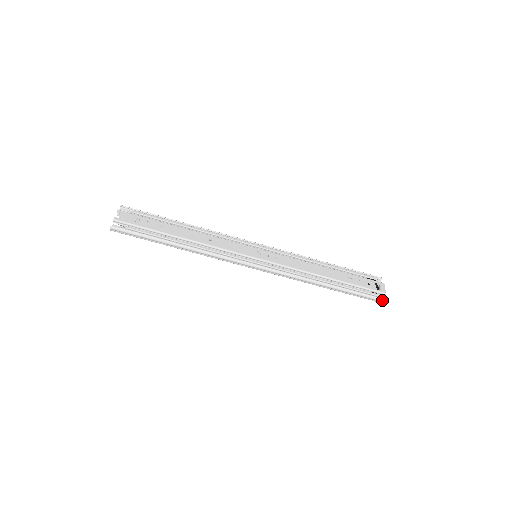
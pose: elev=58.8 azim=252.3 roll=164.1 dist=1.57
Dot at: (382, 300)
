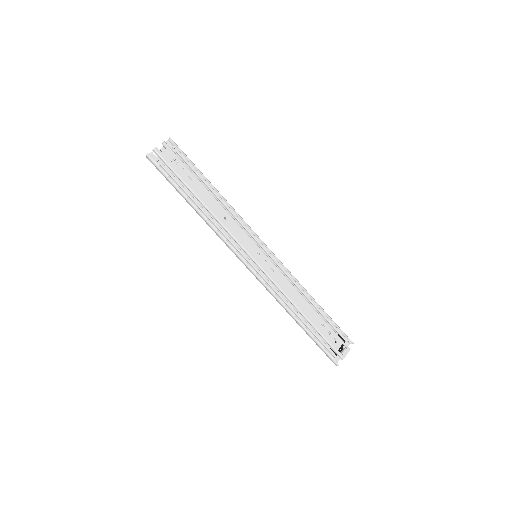
Dot at: (336, 362)
